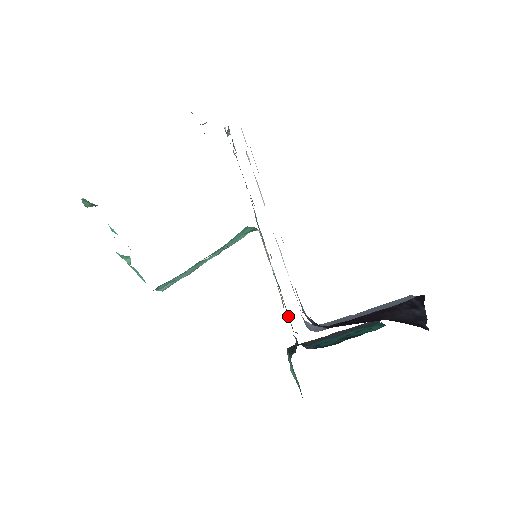
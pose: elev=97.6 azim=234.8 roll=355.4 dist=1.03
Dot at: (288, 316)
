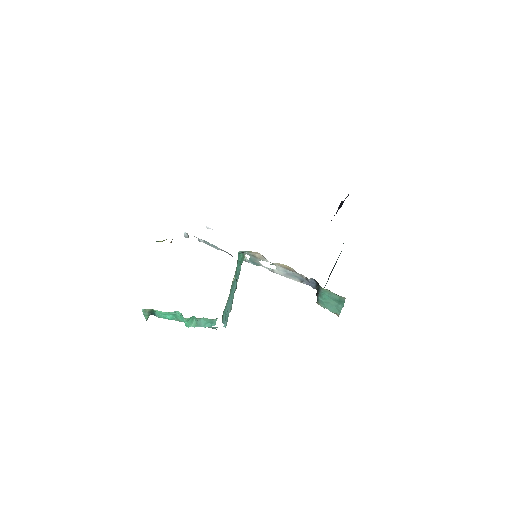
Dot at: occluded
